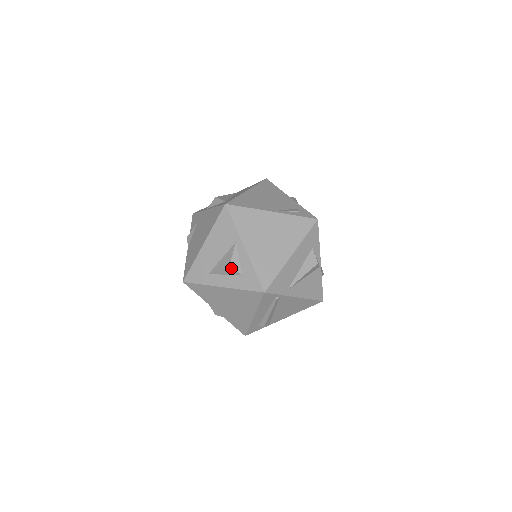
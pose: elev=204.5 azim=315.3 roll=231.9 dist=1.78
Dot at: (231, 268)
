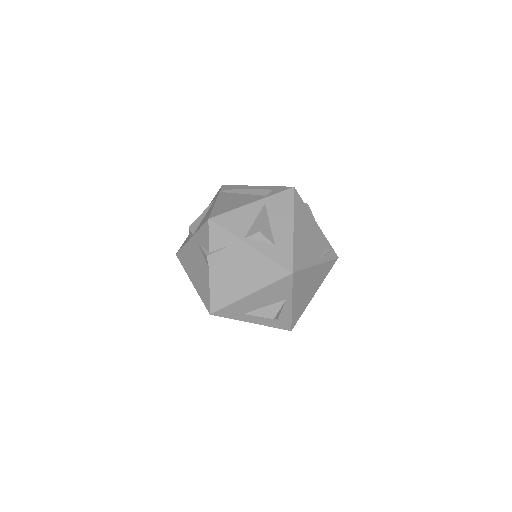
Dot at: occluded
